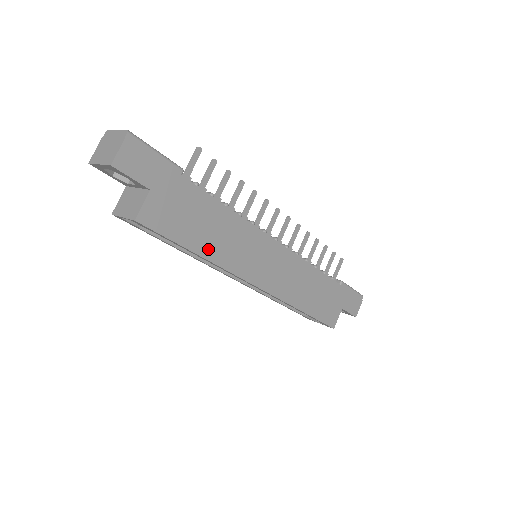
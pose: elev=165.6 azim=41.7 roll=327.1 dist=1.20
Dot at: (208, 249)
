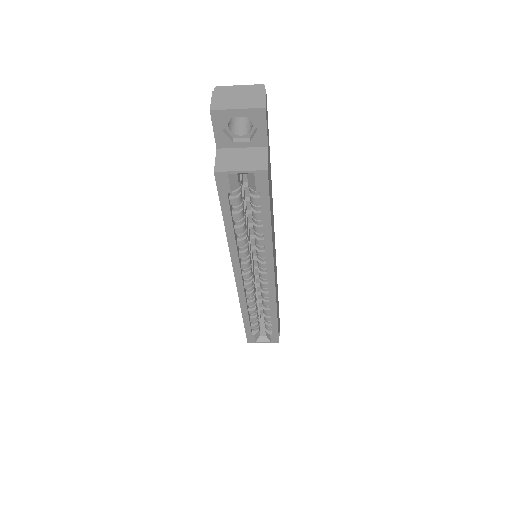
Dot at: occluded
